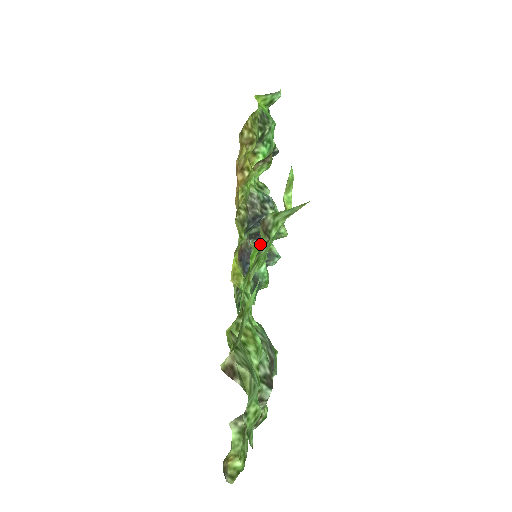
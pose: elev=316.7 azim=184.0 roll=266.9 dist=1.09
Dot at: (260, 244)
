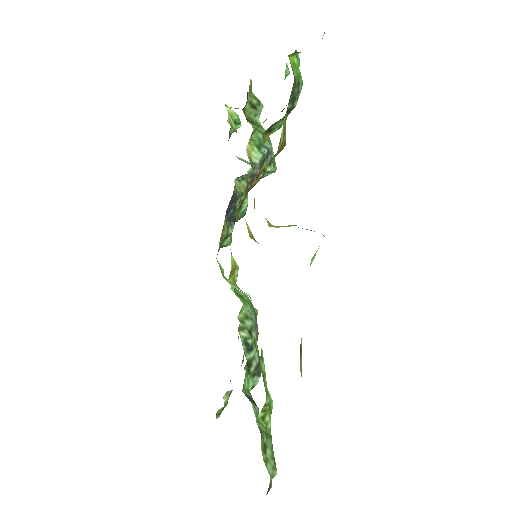
Dot at: occluded
